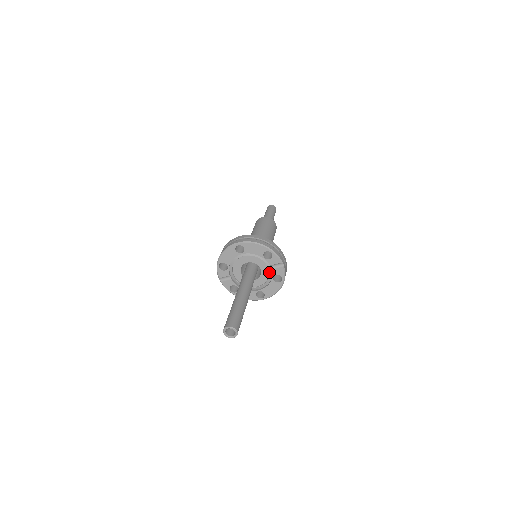
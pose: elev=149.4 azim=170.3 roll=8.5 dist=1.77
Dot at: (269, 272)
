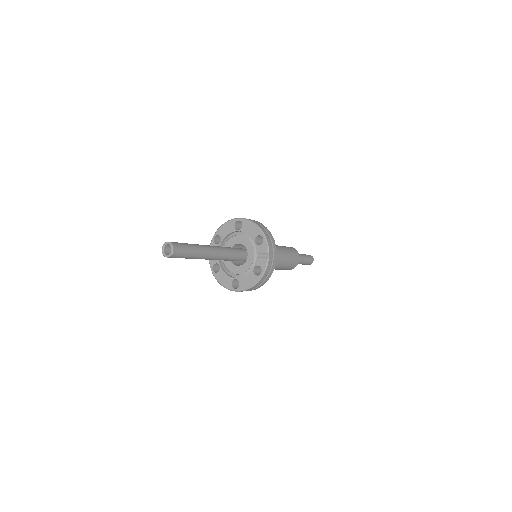
Dot at: (253, 261)
